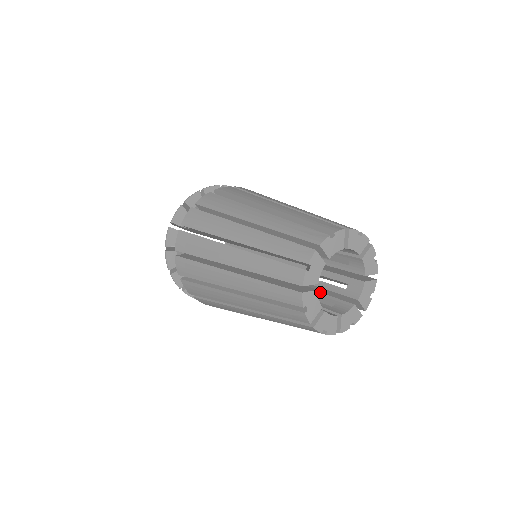
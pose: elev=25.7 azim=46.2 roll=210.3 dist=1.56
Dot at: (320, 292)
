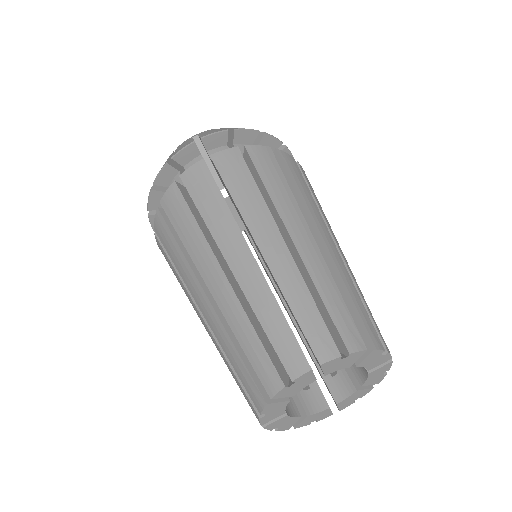
Dot at: occluded
